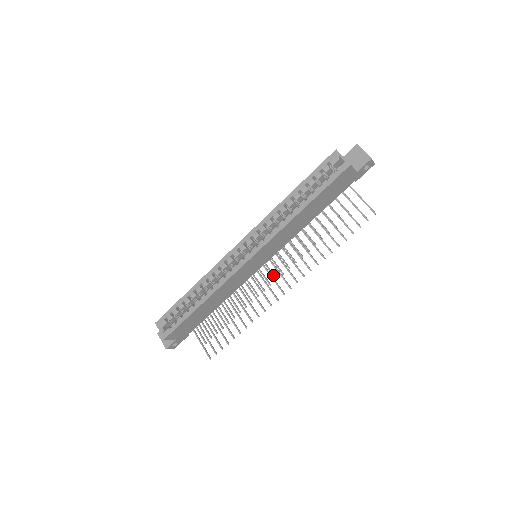
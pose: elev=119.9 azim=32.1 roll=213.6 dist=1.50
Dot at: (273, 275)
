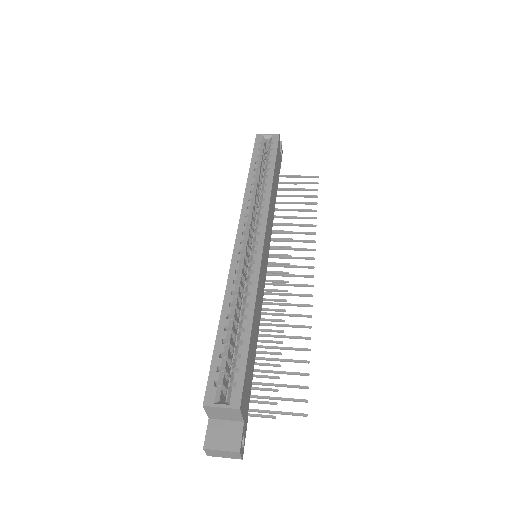
Dot at: (279, 281)
